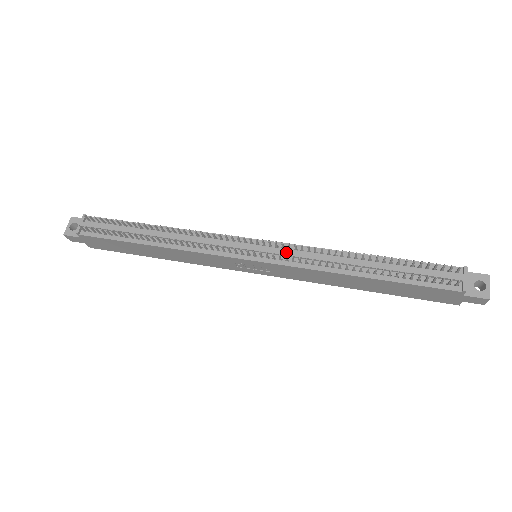
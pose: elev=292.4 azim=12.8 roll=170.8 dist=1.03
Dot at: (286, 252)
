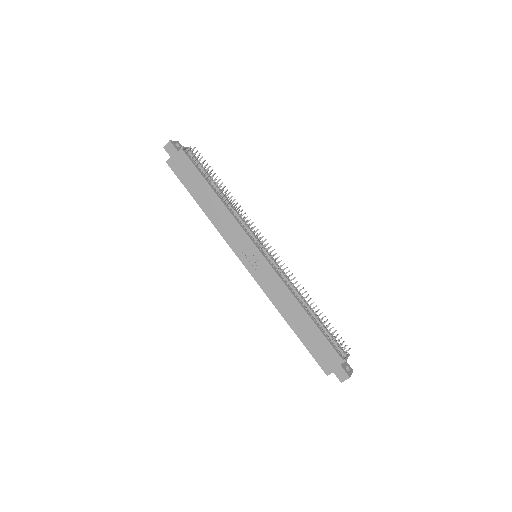
Dot at: occluded
